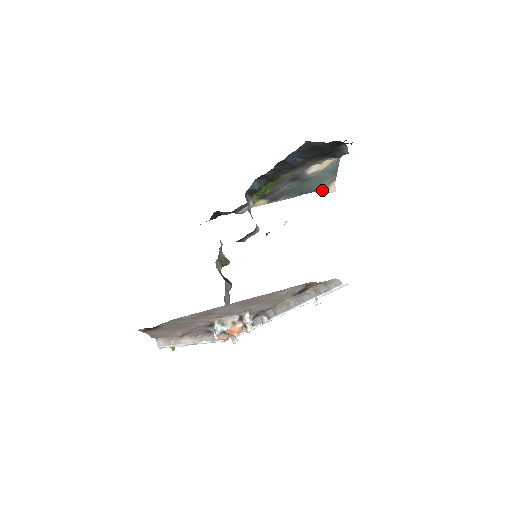
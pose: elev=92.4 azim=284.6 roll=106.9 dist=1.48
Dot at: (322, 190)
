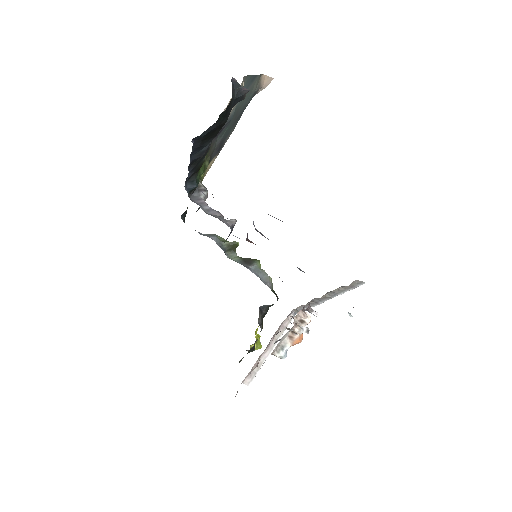
Dot at: (257, 91)
